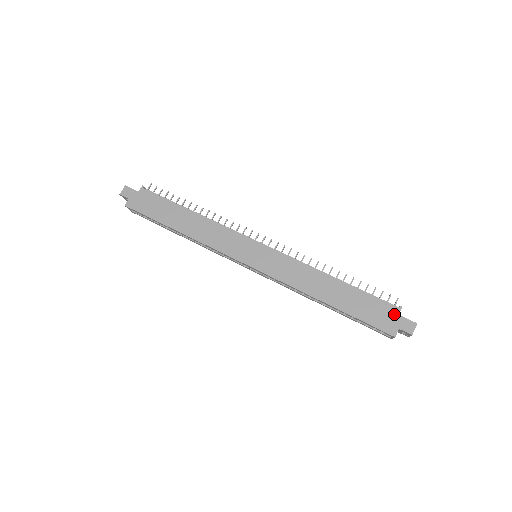
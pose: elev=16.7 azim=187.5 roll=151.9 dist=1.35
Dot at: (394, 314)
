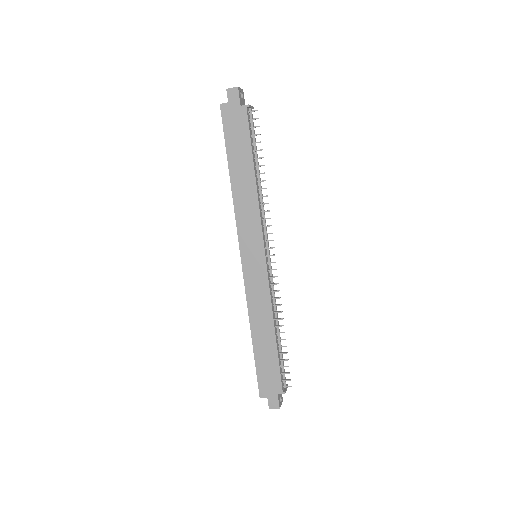
Dot at: (276, 390)
